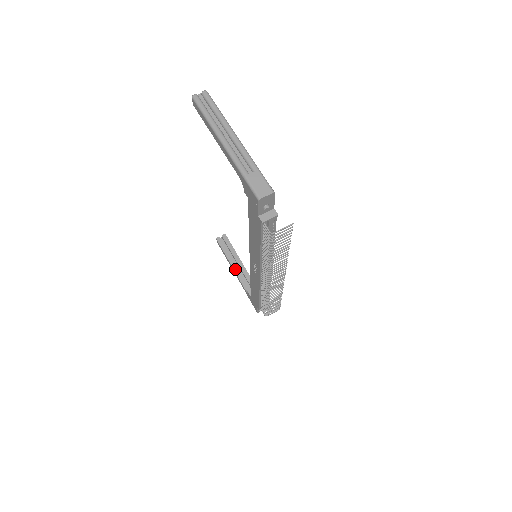
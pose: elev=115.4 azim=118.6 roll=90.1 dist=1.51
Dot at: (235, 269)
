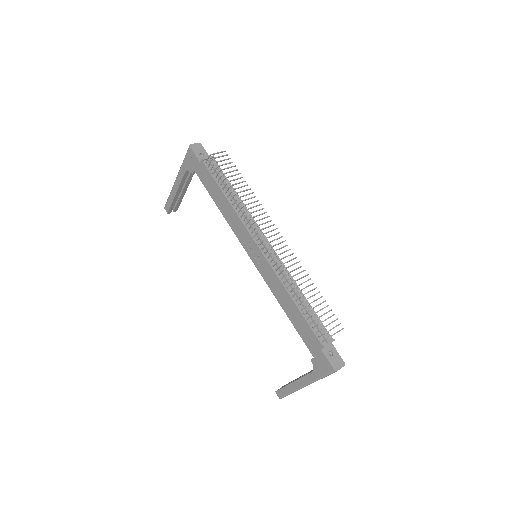
Dot at: (298, 379)
